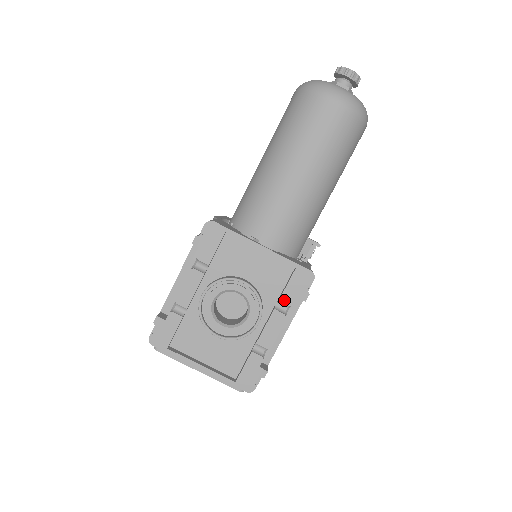
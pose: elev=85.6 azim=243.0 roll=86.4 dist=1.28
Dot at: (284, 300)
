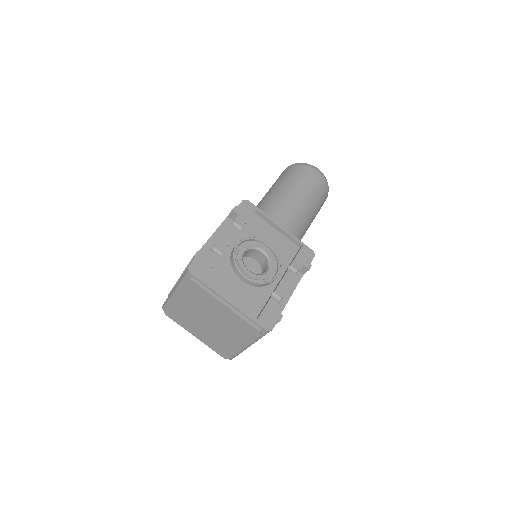
Dot at: (295, 264)
